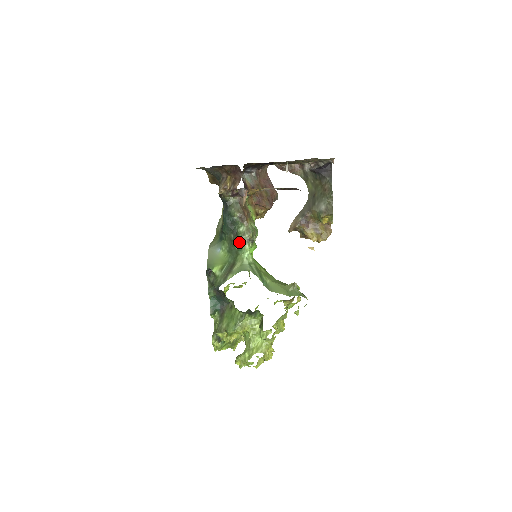
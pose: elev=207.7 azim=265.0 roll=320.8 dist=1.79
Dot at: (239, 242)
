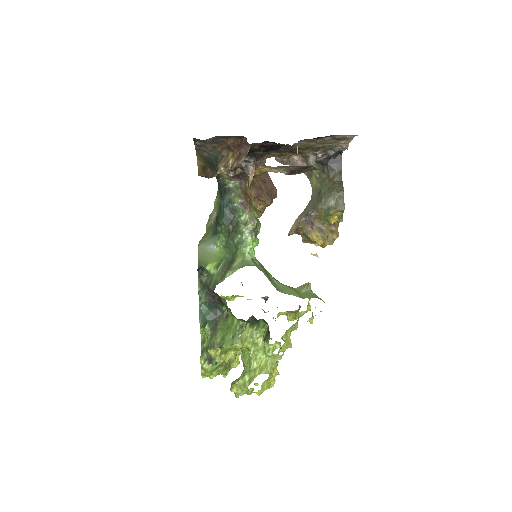
Dot at: (240, 233)
